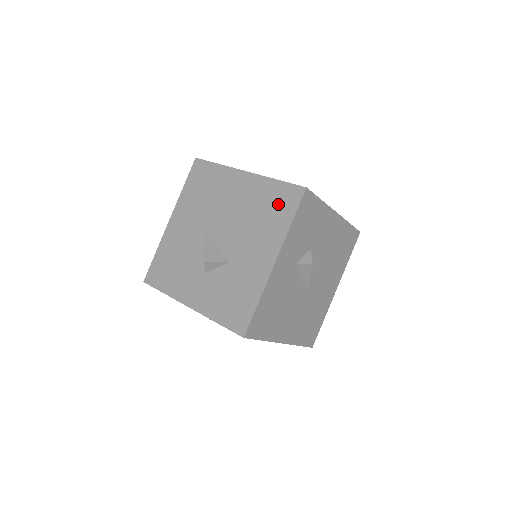
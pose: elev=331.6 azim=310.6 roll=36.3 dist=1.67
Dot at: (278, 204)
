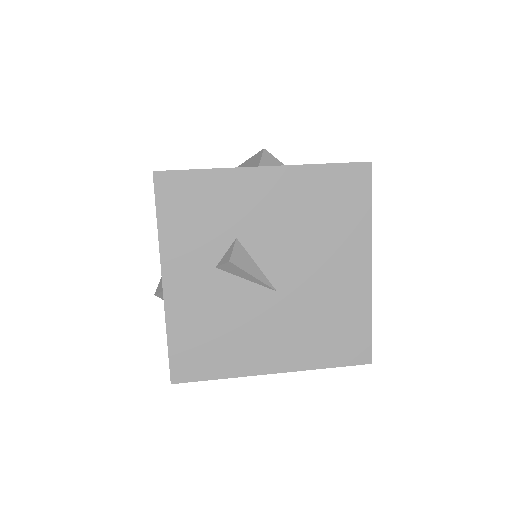
Dot at: occluded
